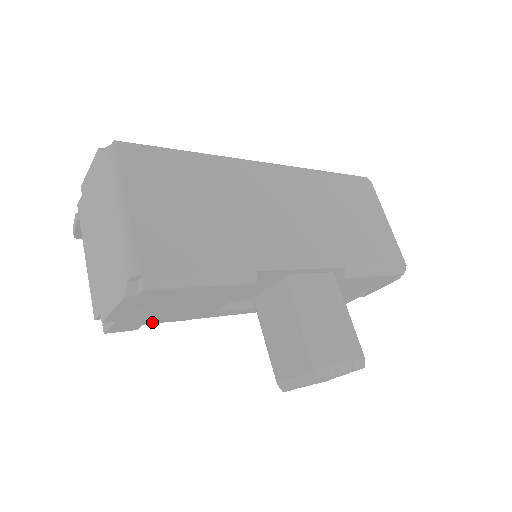
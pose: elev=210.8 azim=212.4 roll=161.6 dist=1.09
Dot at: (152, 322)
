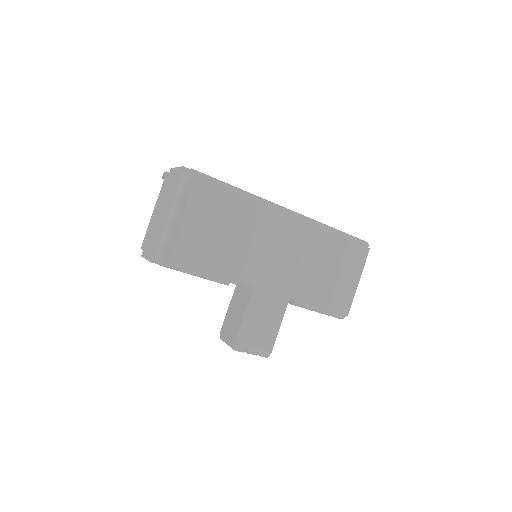
Dot at: occluded
